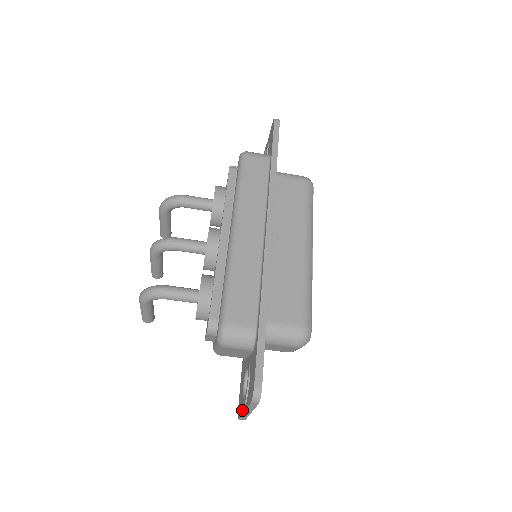
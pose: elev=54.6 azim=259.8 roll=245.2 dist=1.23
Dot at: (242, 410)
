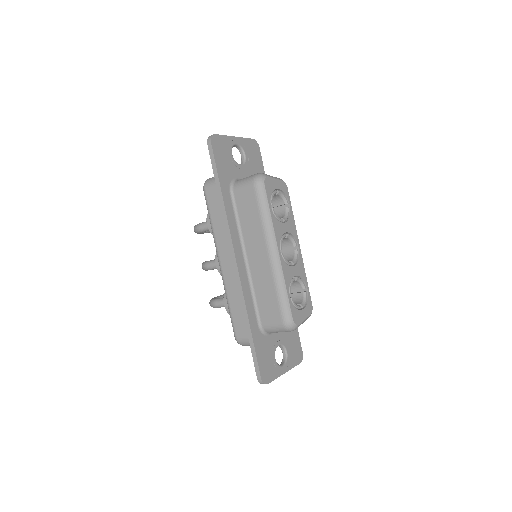
Dot at: occluded
